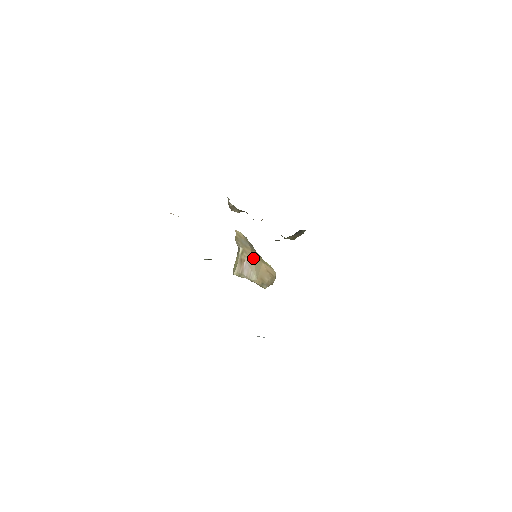
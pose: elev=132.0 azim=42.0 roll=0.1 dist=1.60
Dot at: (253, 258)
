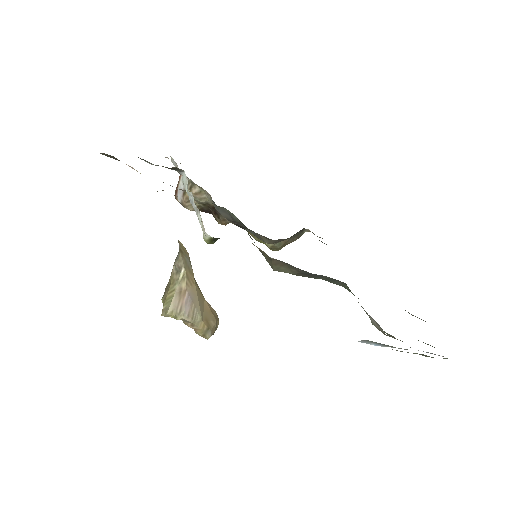
Dot at: (196, 289)
